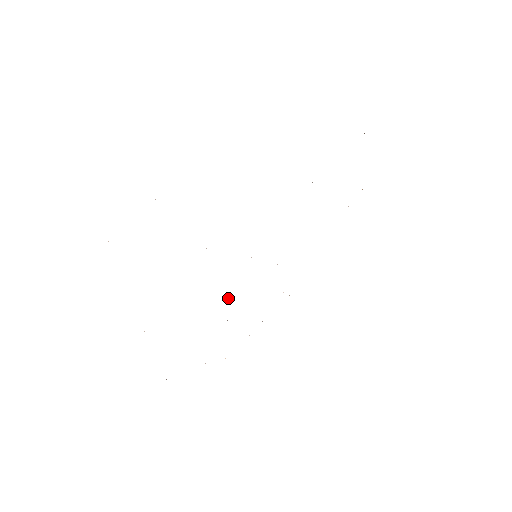
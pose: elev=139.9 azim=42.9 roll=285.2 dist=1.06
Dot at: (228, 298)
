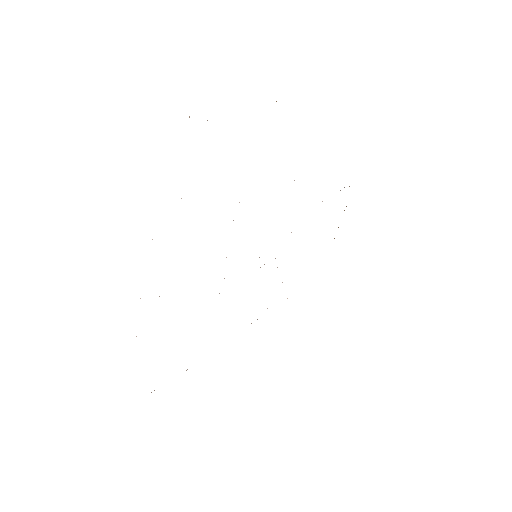
Dot at: occluded
